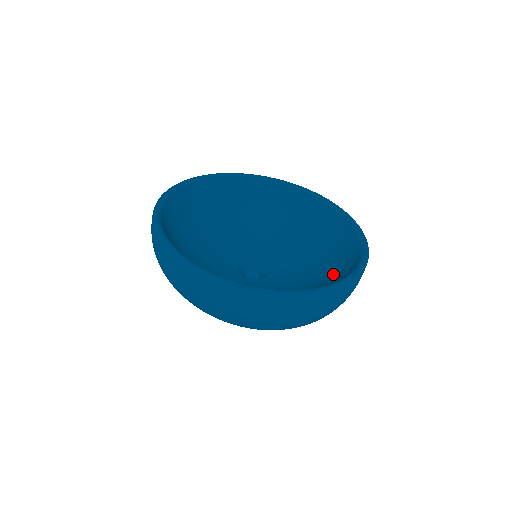
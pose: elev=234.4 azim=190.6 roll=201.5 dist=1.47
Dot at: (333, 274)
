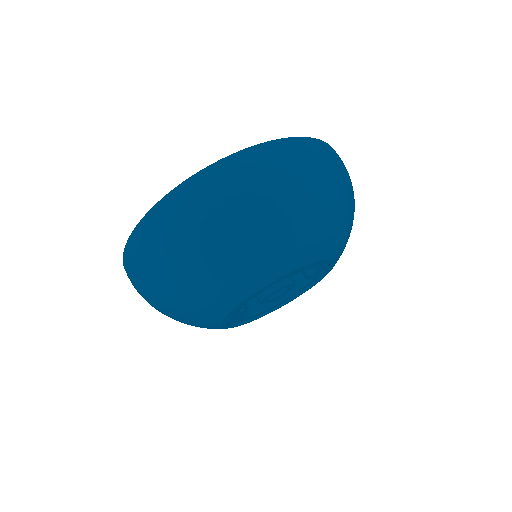
Dot at: occluded
